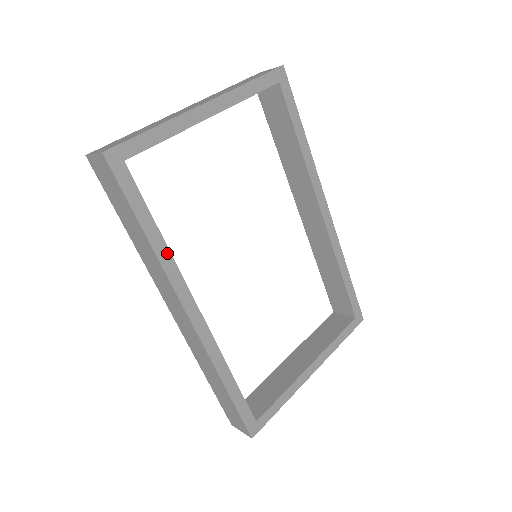
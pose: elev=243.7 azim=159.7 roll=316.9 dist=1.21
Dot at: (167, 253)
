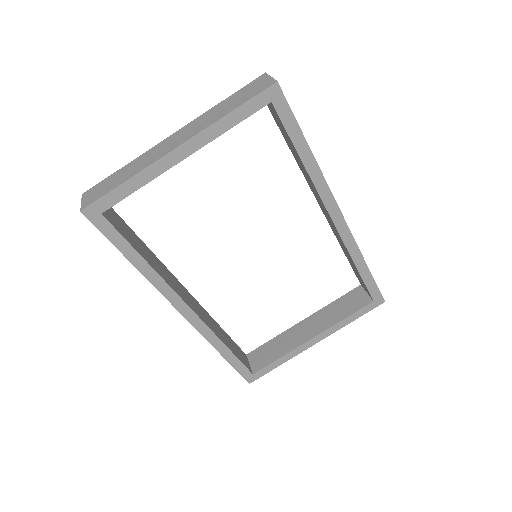
Dot at: (153, 273)
